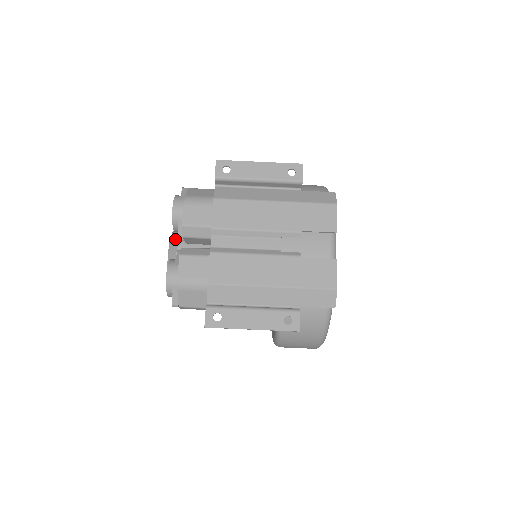
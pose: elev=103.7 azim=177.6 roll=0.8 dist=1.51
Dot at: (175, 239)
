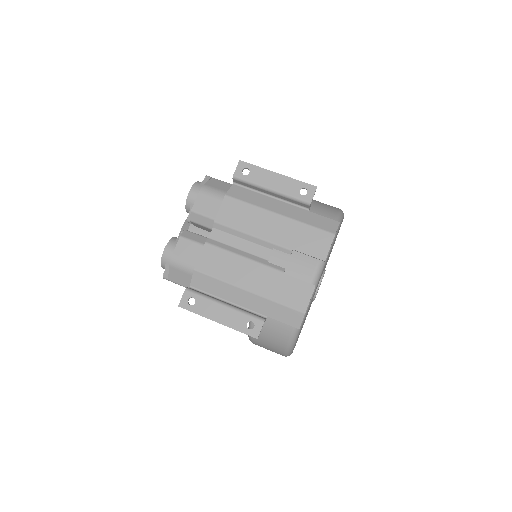
Dot at: occluded
